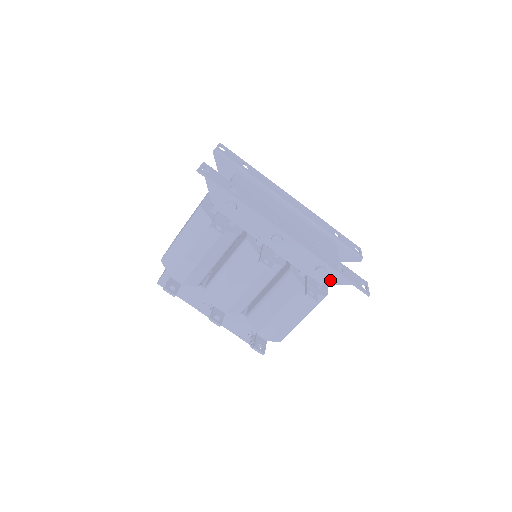
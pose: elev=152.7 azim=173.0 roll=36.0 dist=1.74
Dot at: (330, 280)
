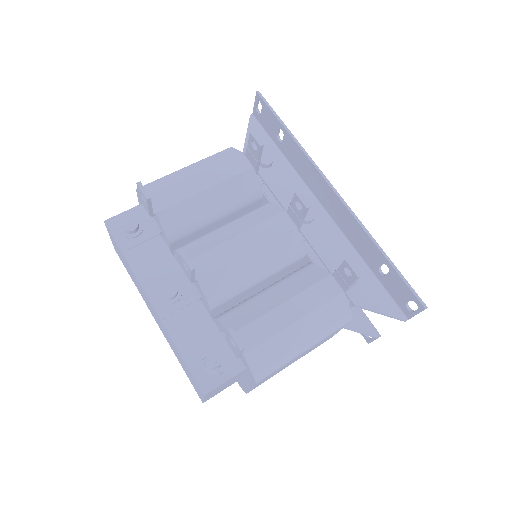
Dot at: (360, 298)
